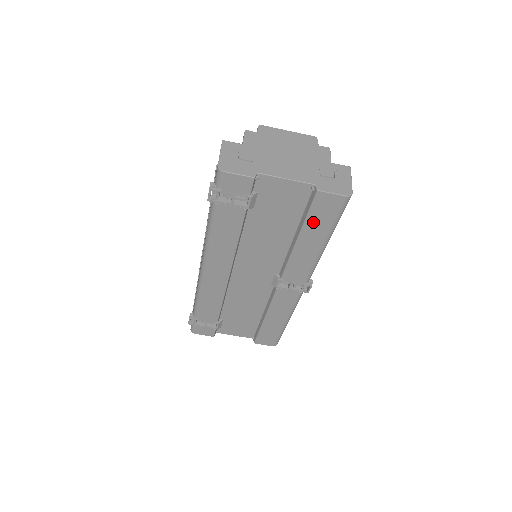
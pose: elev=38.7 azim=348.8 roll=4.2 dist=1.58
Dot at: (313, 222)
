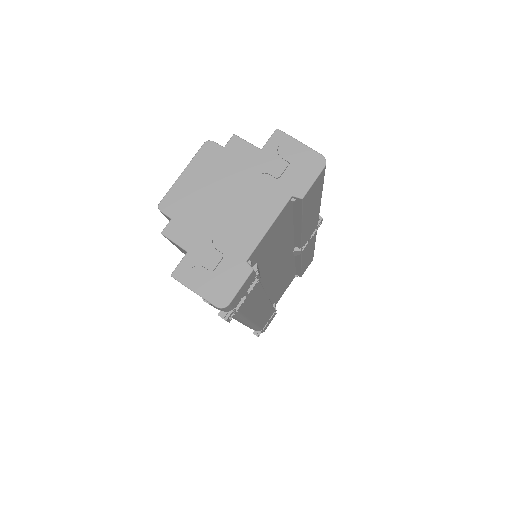
Dot at: (308, 209)
